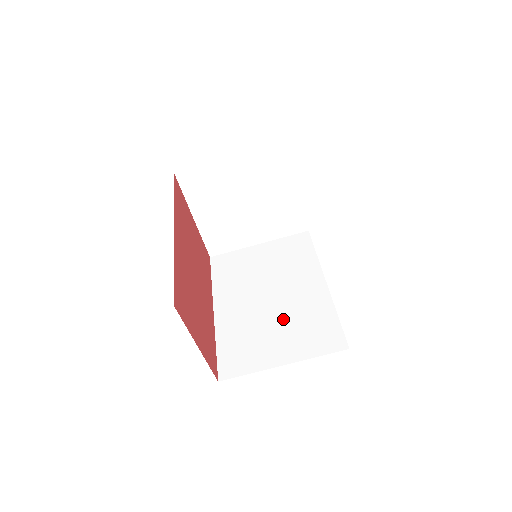
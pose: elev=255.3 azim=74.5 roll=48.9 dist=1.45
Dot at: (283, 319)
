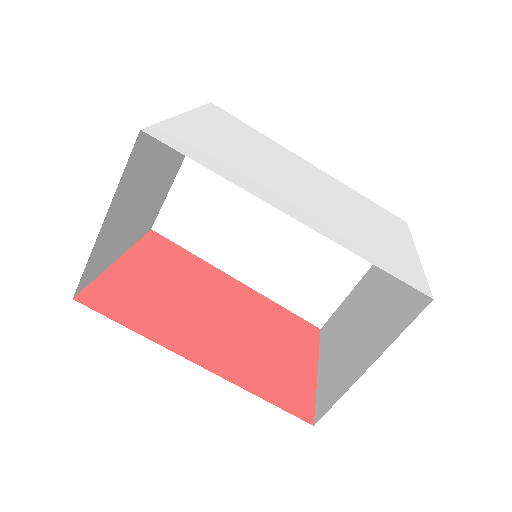
Dot at: (313, 240)
